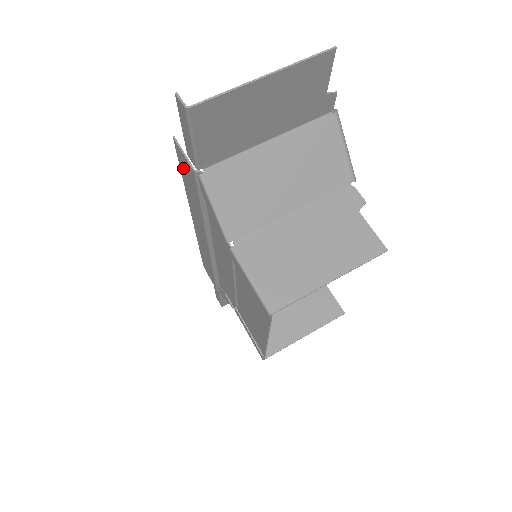
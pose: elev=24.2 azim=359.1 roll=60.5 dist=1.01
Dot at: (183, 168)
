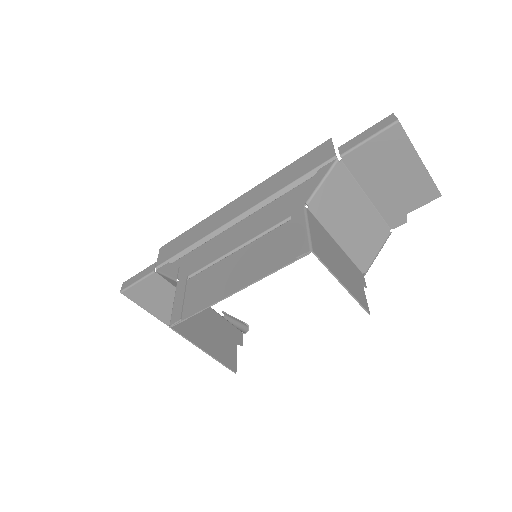
Dot at: (309, 157)
